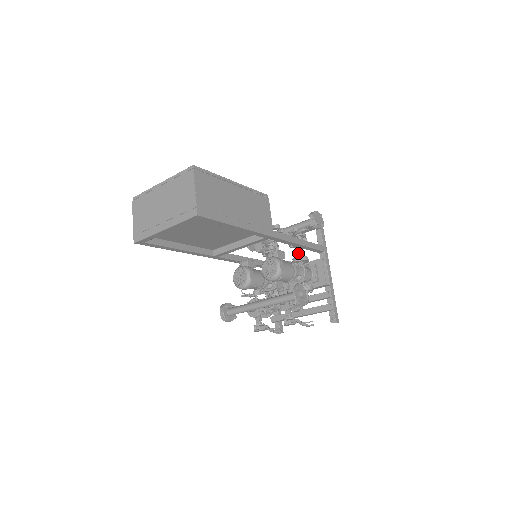
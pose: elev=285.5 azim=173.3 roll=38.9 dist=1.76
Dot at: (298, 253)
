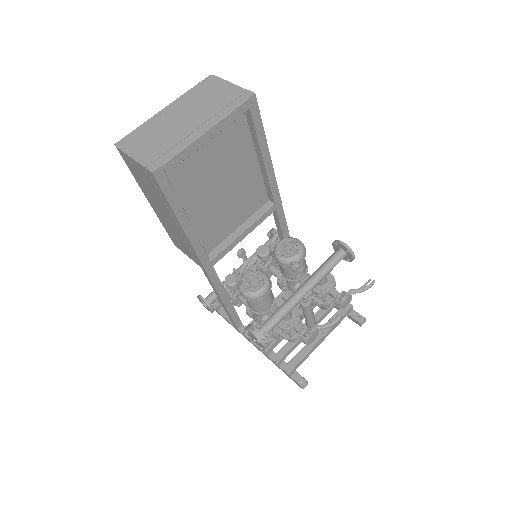
Dot at: occluded
